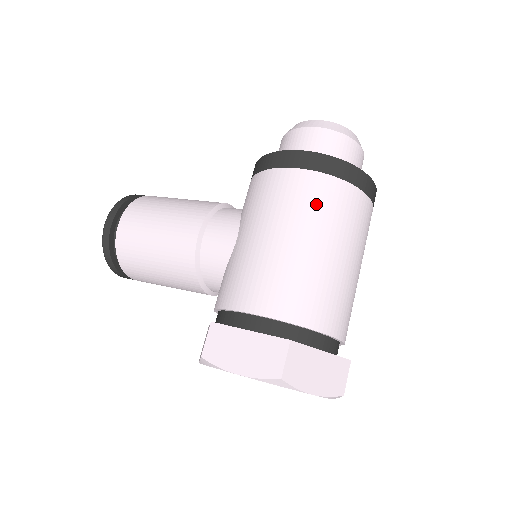
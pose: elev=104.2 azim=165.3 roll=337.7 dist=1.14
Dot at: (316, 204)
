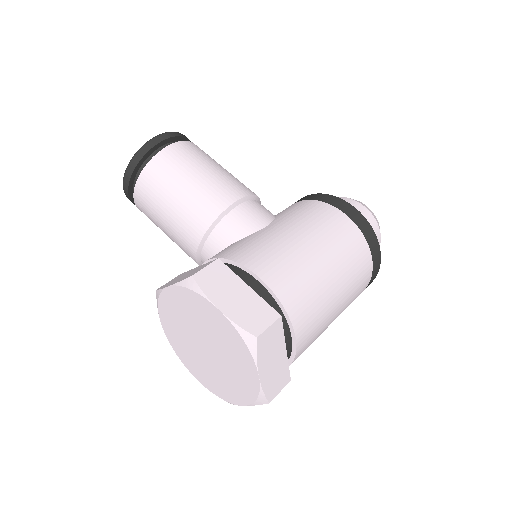
Dot at: (348, 247)
